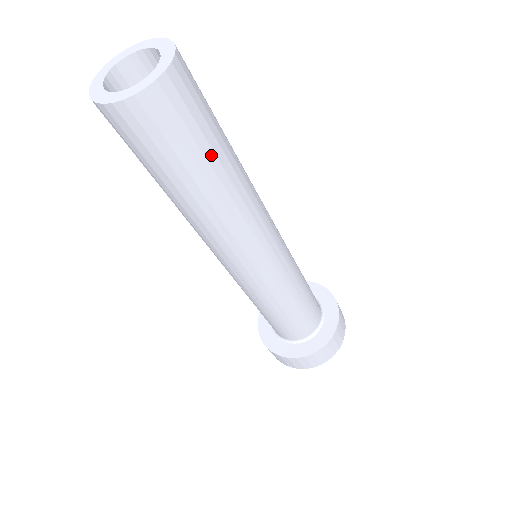
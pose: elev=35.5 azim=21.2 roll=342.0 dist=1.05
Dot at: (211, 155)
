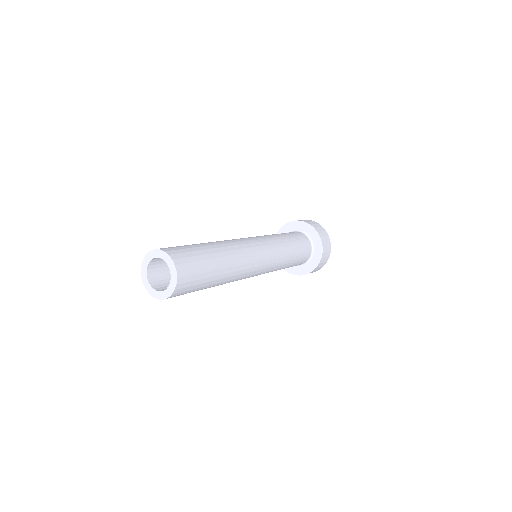
Dot at: (206, 287)
